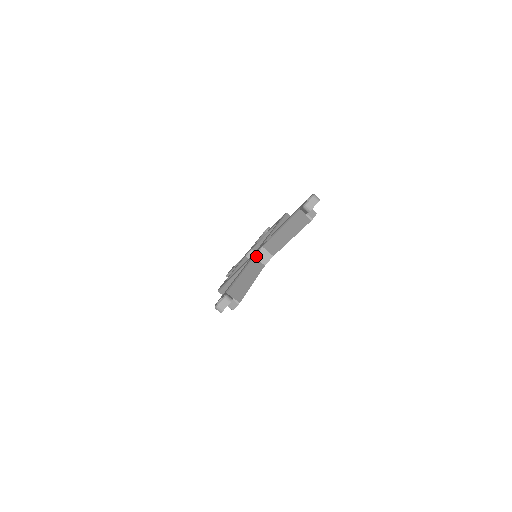
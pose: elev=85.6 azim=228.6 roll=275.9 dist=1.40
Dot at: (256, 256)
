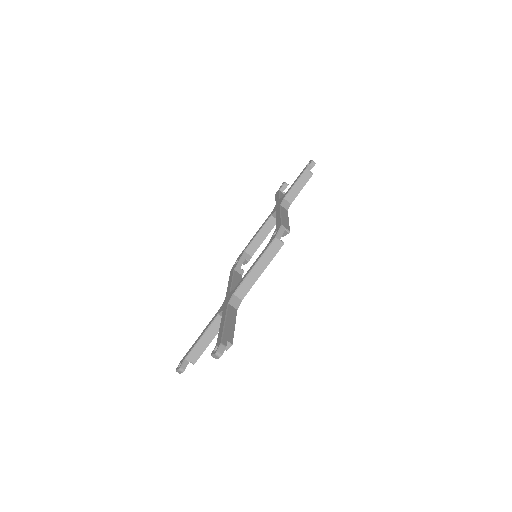
Dot at: (220, 315)
